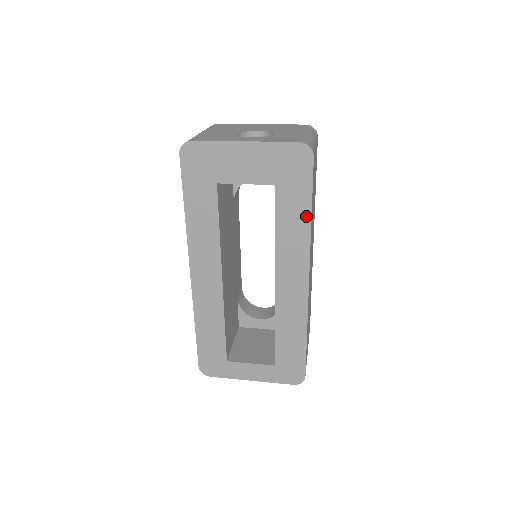
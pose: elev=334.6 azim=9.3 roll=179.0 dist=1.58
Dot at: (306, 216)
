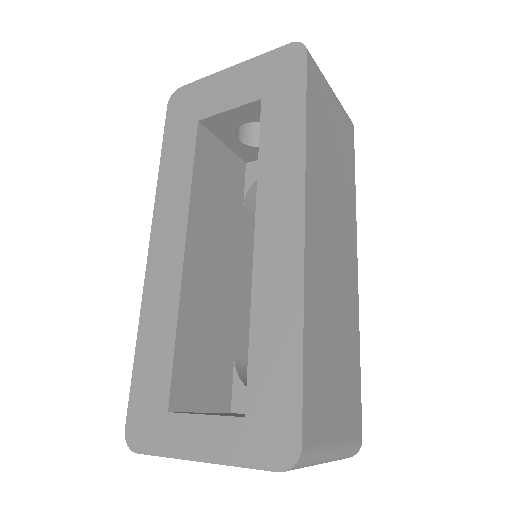
Dot at: (299, 123)
